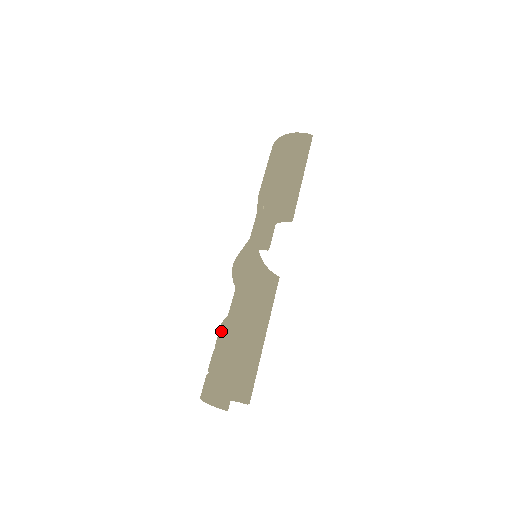
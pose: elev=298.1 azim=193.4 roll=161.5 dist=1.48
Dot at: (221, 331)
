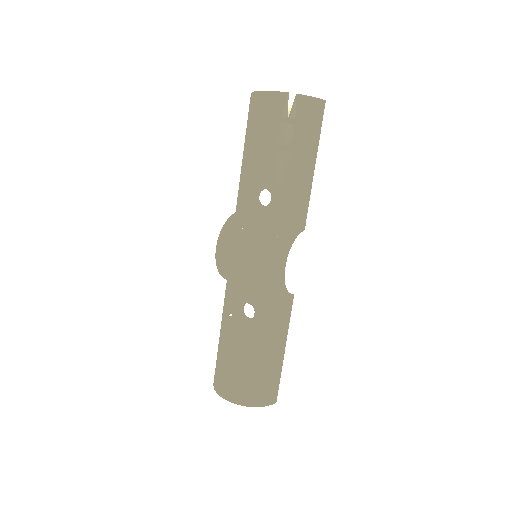
Dot at: (241, 349)
